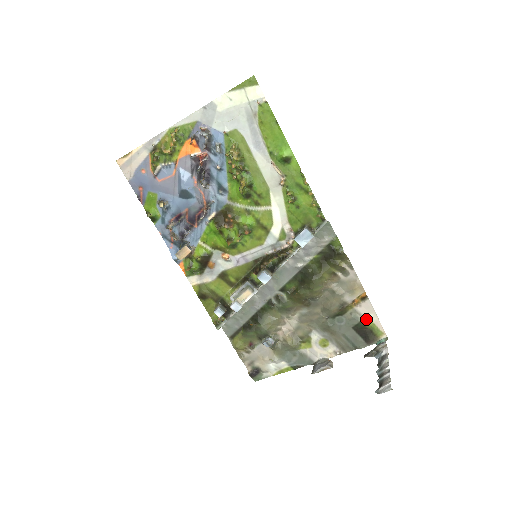
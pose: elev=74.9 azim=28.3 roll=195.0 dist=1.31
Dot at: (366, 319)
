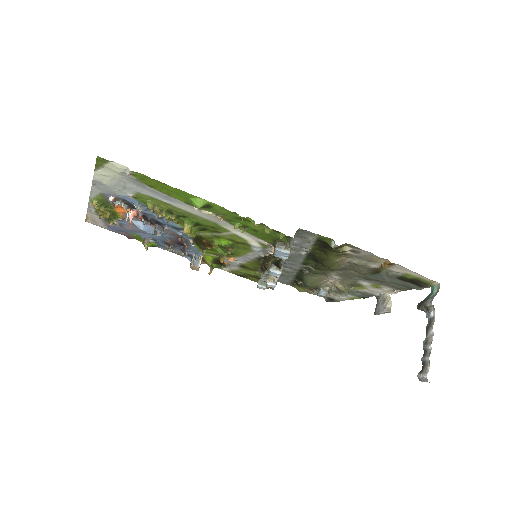
Dot at: (406, 274)
